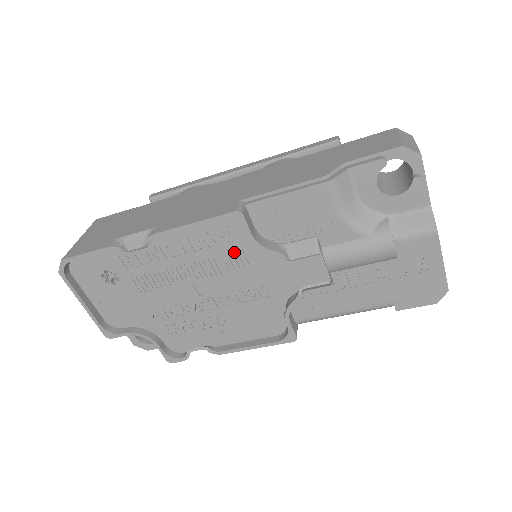
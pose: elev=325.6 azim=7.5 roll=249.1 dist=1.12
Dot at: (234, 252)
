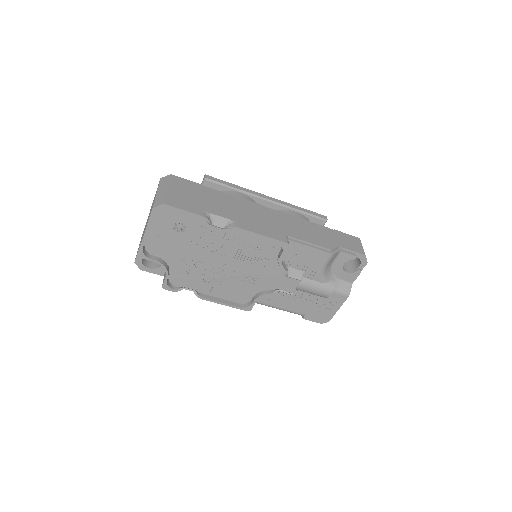
Dot at: (263, 257)
